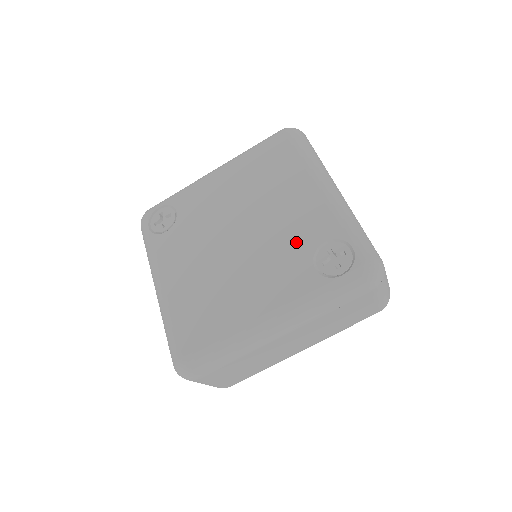
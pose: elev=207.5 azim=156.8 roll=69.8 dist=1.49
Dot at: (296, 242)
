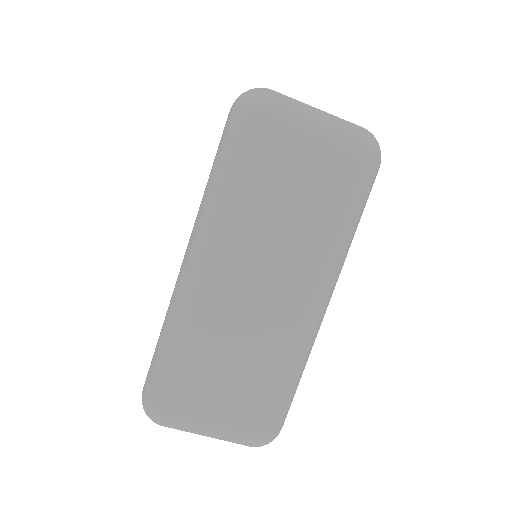
Dot at: occluded
